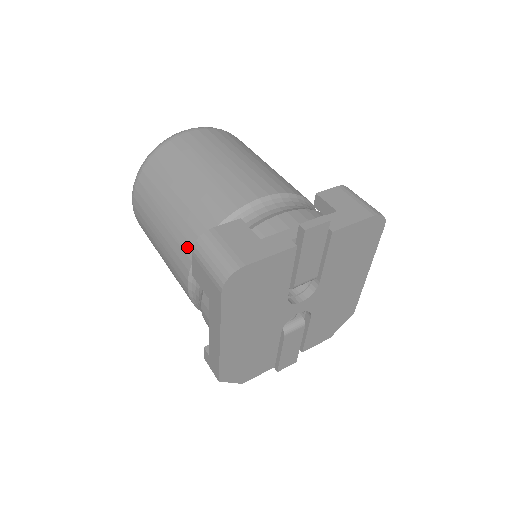
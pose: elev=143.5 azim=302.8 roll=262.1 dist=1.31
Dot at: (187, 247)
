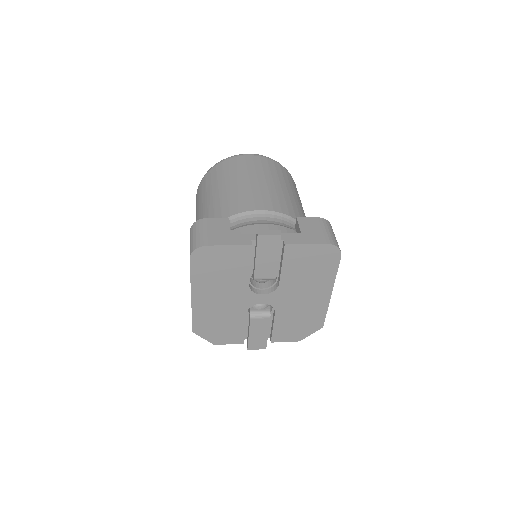
Dot at: occluded
